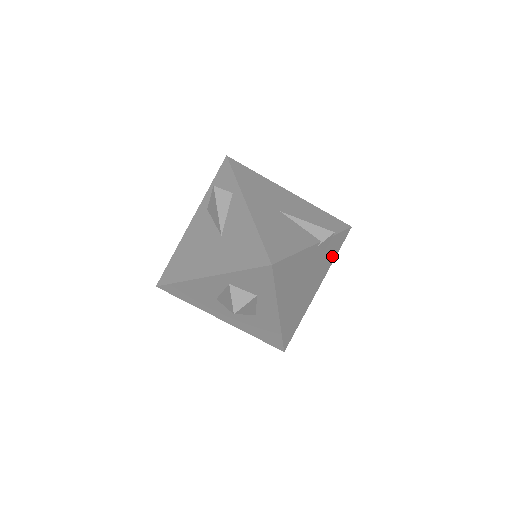
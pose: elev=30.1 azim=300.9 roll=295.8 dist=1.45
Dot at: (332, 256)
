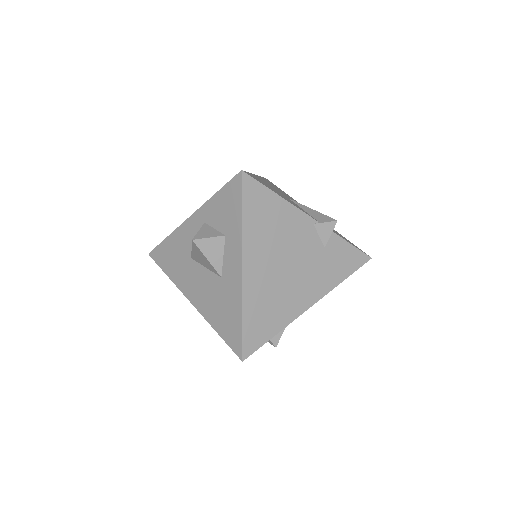
Dot at: (338, 272)
